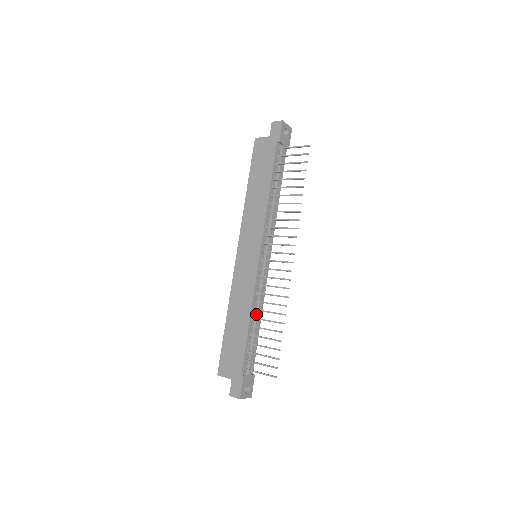
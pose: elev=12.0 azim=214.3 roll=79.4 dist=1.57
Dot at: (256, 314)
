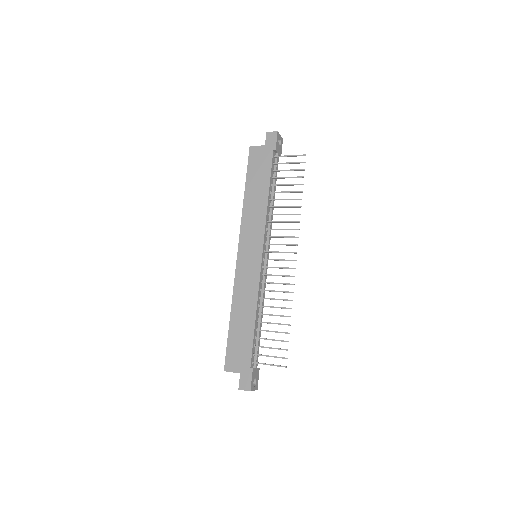
Dot at: (260, 310)
